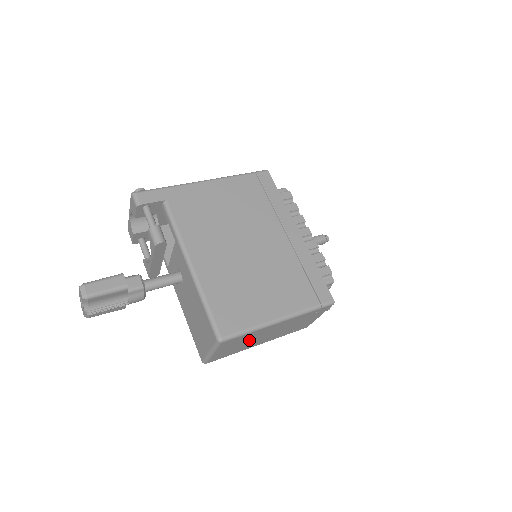
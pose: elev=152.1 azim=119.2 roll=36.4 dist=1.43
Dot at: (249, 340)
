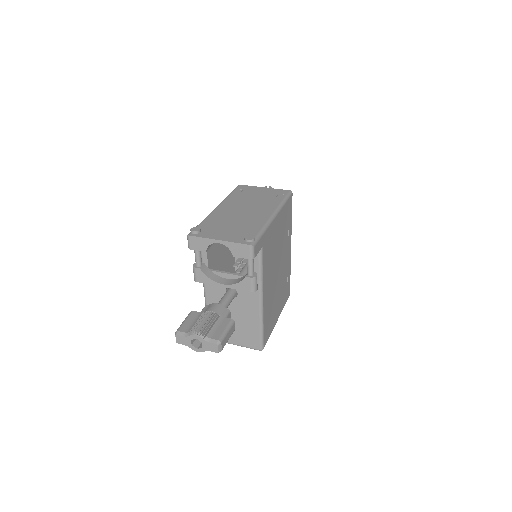
Dot at: occluded
